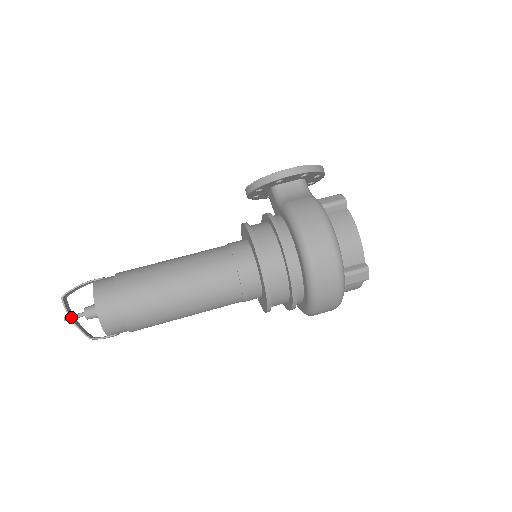
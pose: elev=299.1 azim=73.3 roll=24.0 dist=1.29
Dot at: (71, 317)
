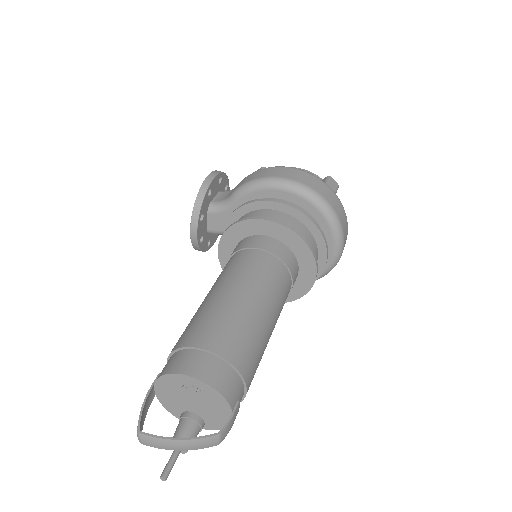
Dot at: (172, 442)
